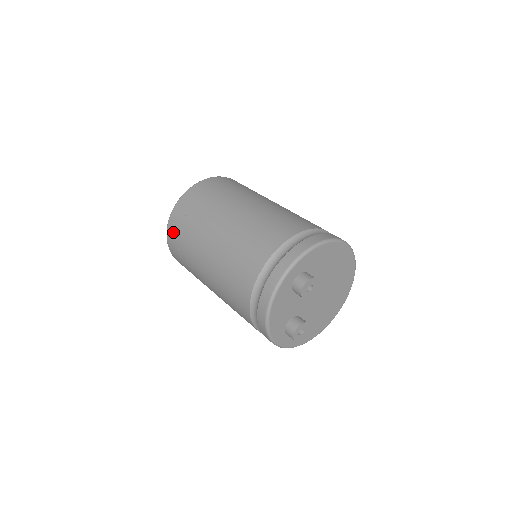
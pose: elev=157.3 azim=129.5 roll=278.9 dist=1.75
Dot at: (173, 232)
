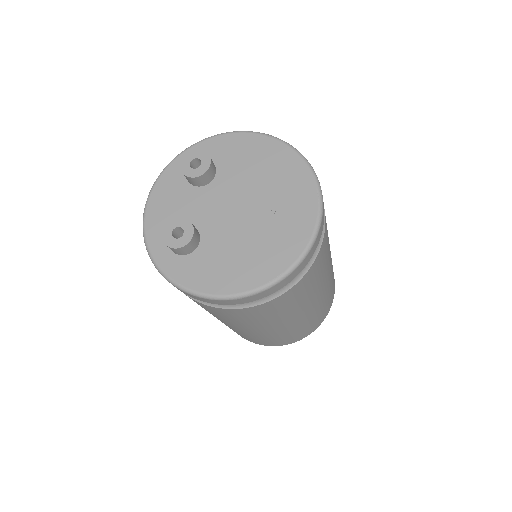
Dot at: occluded
